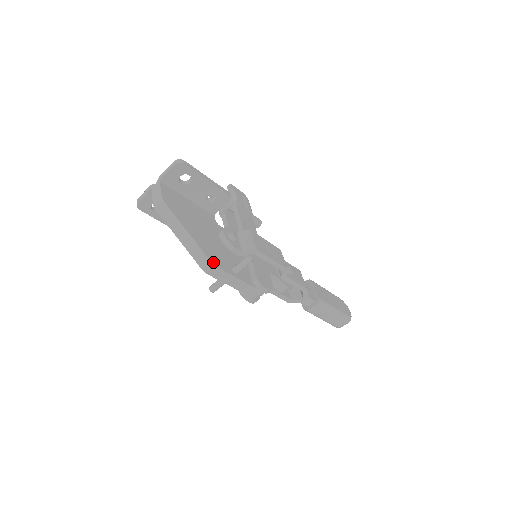
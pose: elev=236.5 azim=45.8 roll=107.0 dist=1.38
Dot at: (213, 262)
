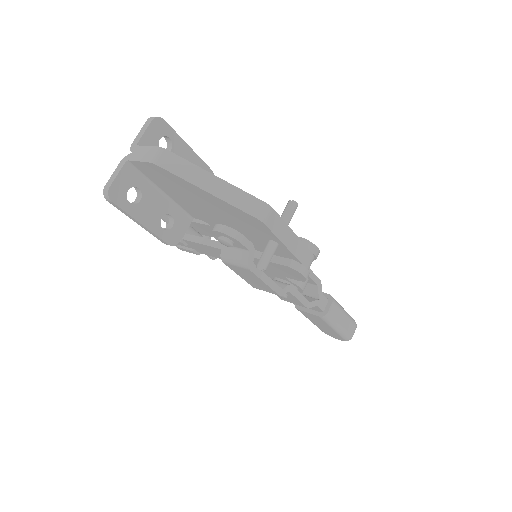
Dot at: (266, 205)
